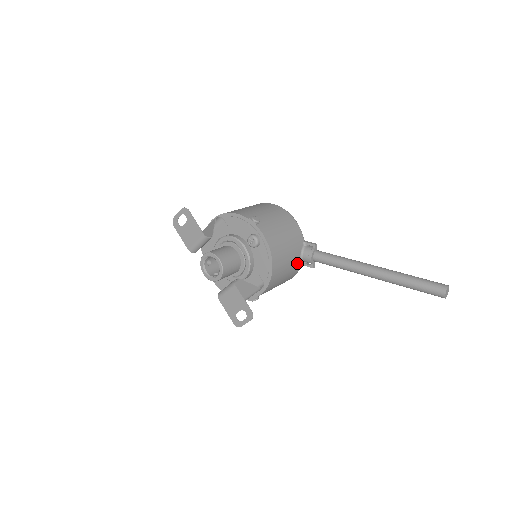
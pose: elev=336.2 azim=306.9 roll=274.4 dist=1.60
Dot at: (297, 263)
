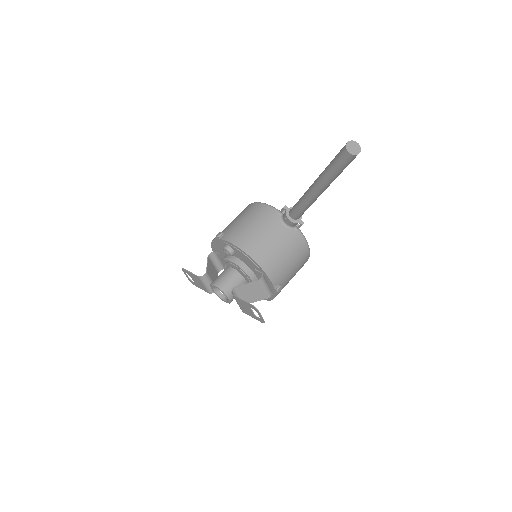
Dot at: (287, 233)
